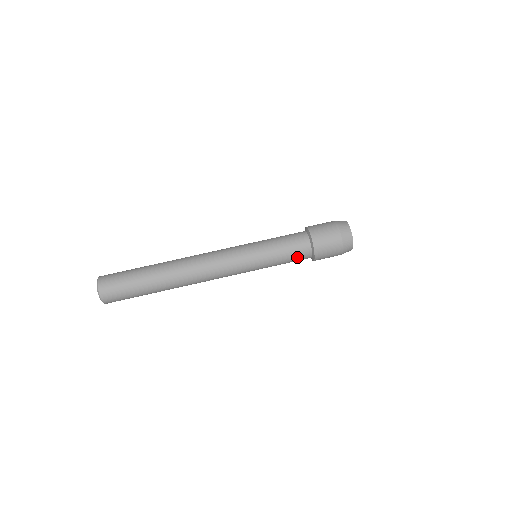
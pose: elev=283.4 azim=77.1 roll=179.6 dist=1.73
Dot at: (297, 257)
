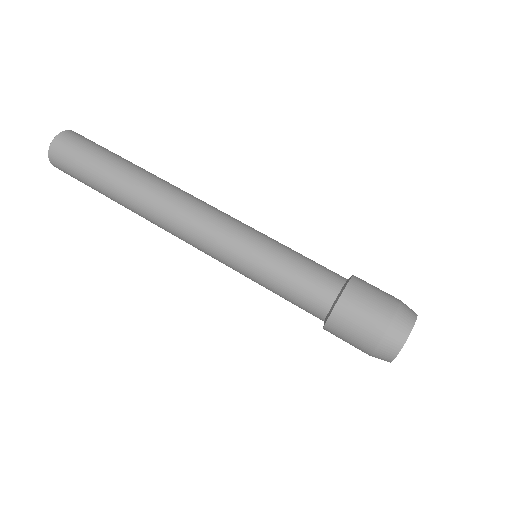
Dot at: (301, 307)
